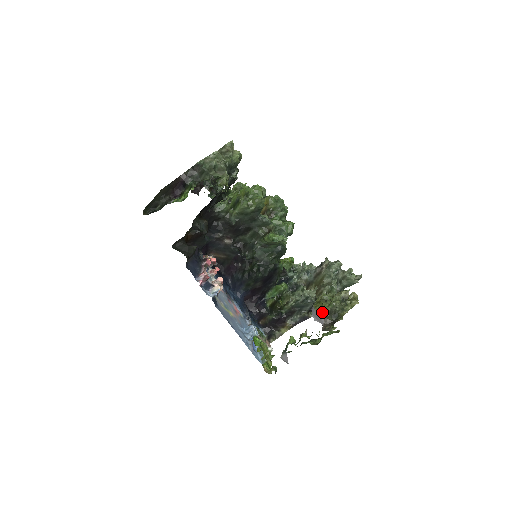
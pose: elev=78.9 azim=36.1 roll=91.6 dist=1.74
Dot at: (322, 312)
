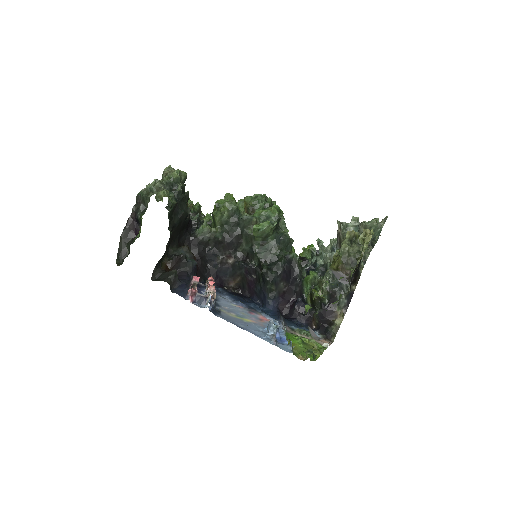
Dot at: (337, 267)
